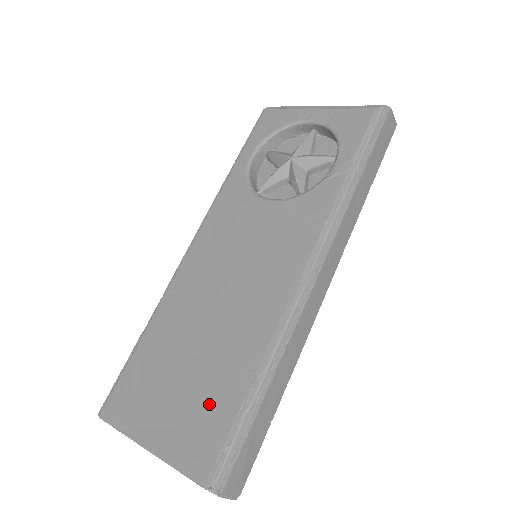
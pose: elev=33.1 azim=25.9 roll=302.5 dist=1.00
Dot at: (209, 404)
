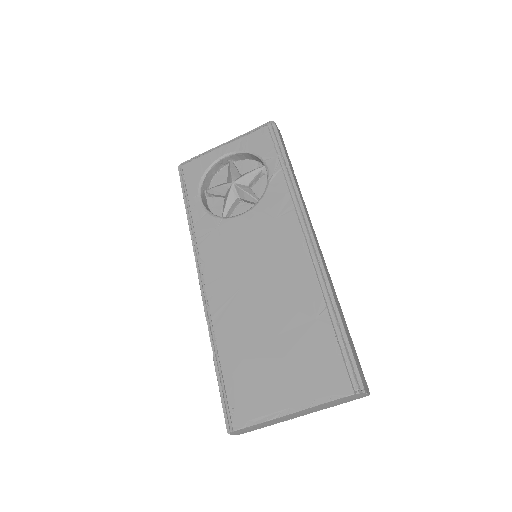
Dot at: (312, 351)
